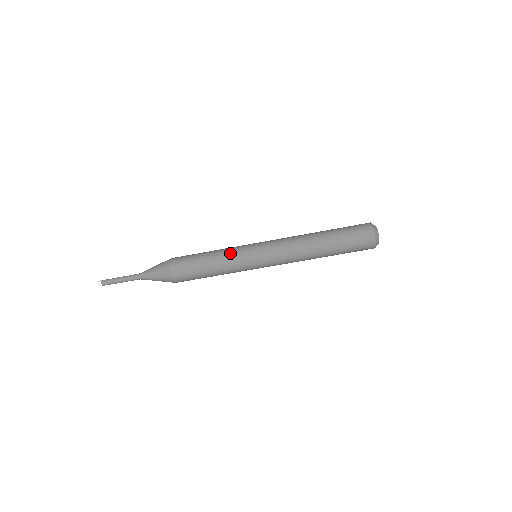
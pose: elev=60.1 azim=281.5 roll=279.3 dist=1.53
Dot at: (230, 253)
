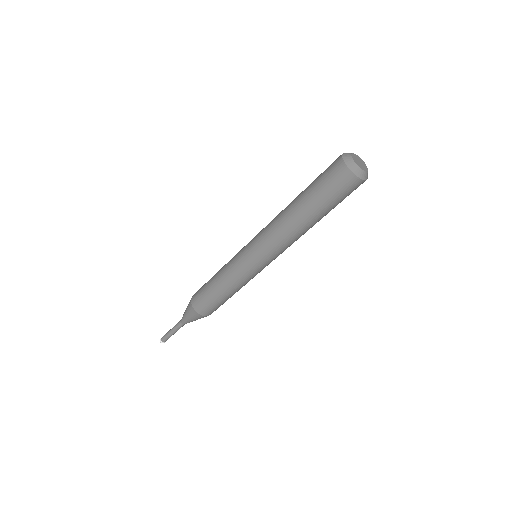
Dot at: (238, 281)
